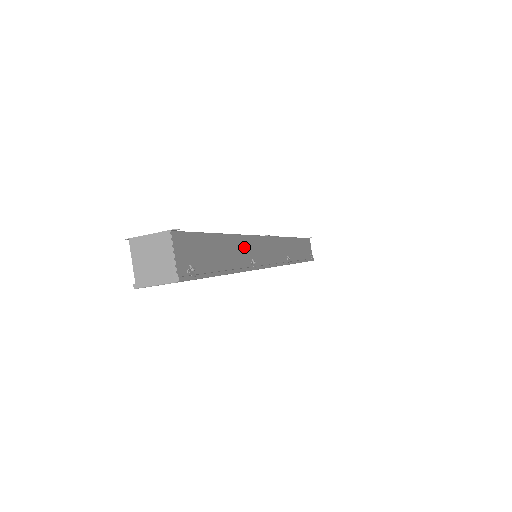
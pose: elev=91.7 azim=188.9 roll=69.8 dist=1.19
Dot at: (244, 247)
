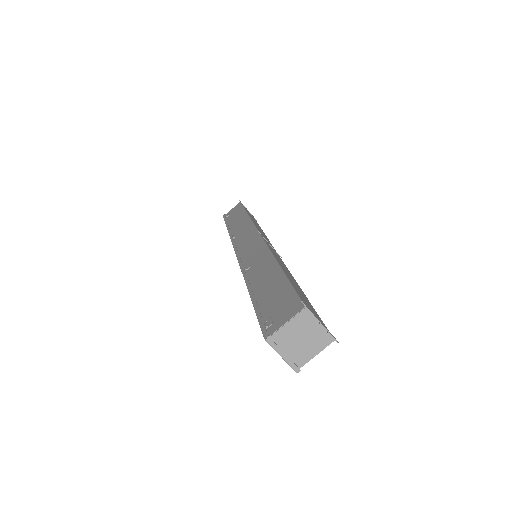
Dot at: occluded
